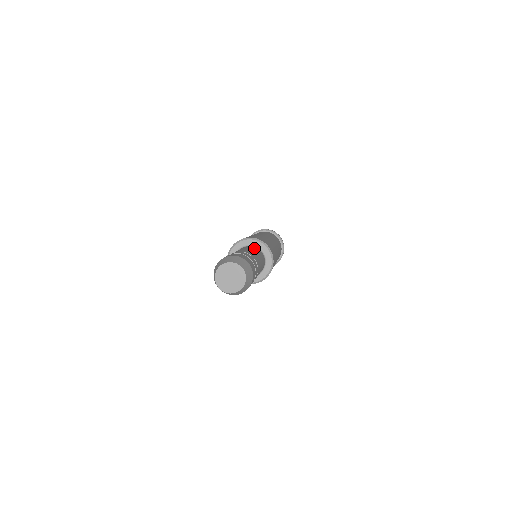
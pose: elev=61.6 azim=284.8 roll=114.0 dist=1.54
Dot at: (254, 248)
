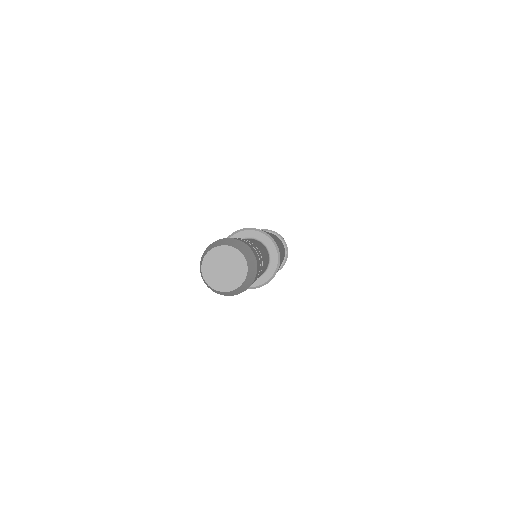
Dot at: occluded
